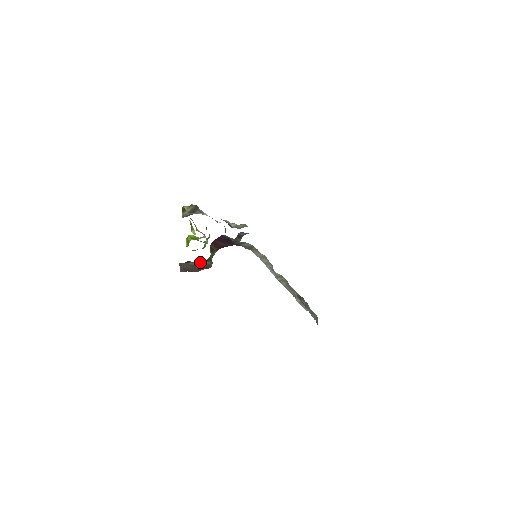
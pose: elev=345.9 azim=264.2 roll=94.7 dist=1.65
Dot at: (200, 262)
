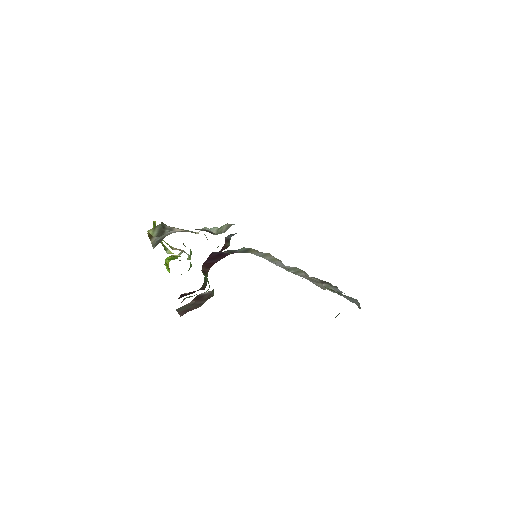
Dot at: (199, 296)
